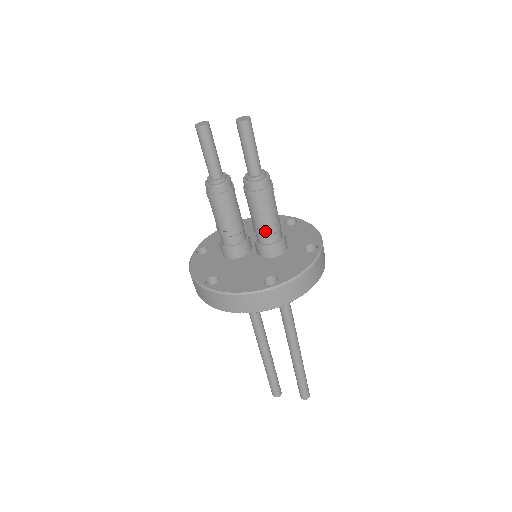
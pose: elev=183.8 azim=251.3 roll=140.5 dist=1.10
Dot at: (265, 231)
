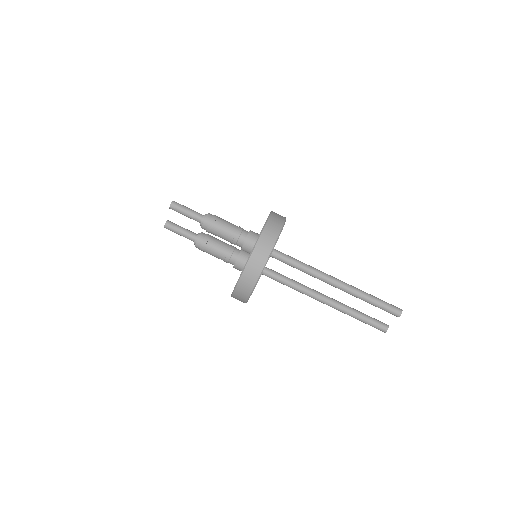
Dot at: (234, 240)
